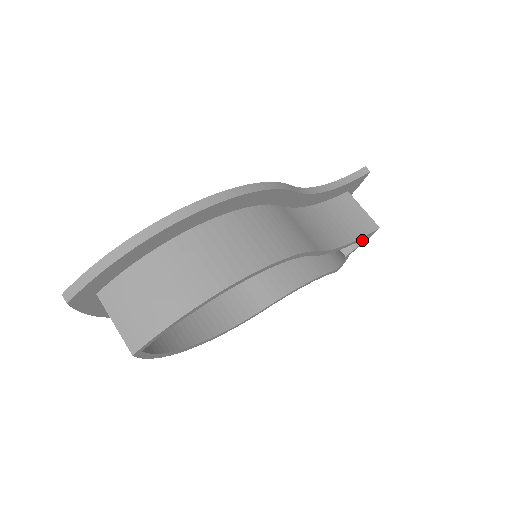
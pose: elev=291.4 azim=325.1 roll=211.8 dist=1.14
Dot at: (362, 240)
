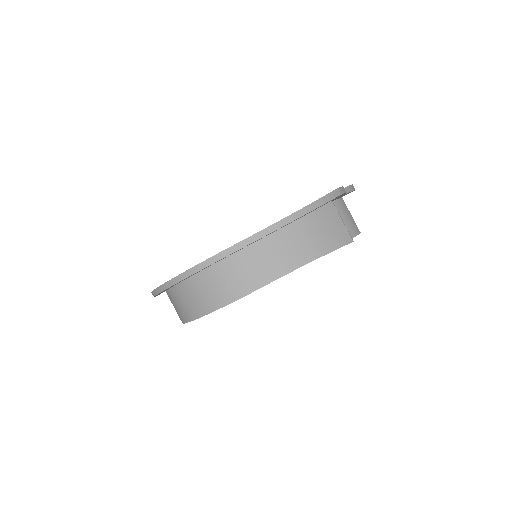
Dot at: occluded
